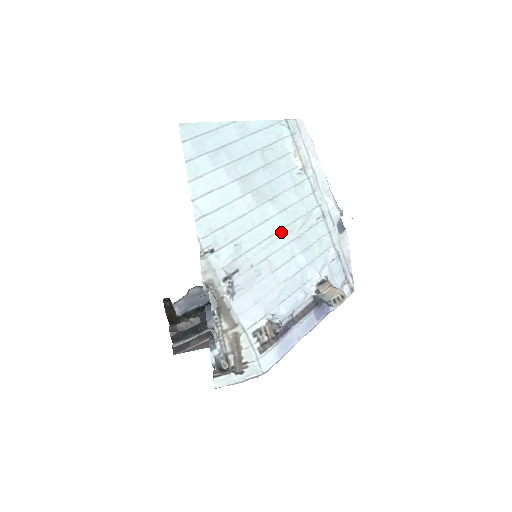
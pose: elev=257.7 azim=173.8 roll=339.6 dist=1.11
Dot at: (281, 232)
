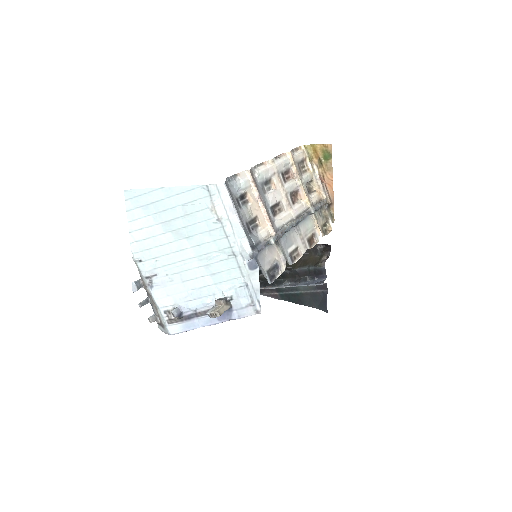
Dot at: (194, 259)
